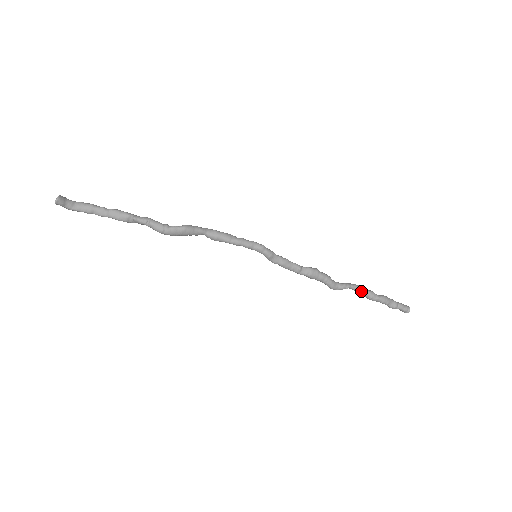
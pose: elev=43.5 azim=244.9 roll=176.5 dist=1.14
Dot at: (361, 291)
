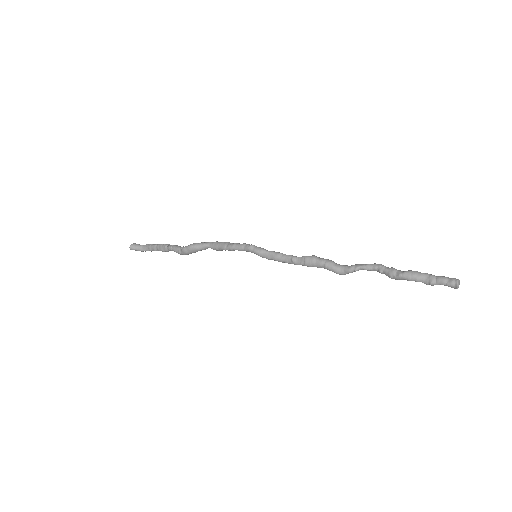
Dot at: (378, 270)
